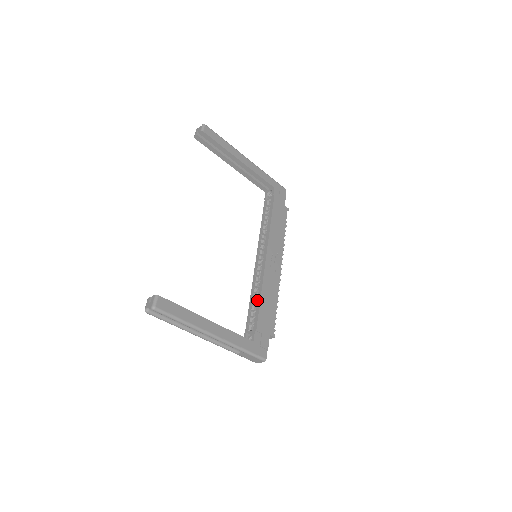
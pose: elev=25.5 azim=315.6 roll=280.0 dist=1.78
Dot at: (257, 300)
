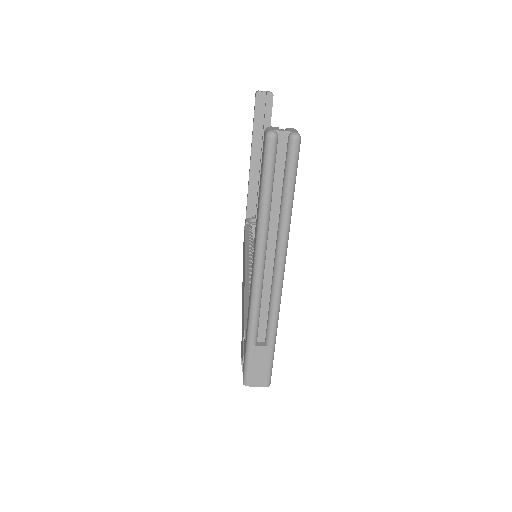
Dot at: occluded
